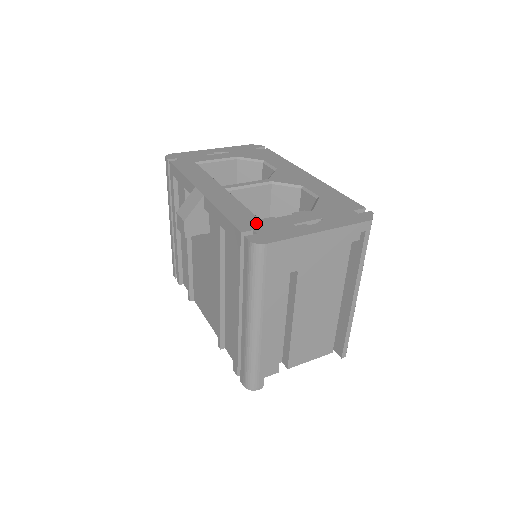
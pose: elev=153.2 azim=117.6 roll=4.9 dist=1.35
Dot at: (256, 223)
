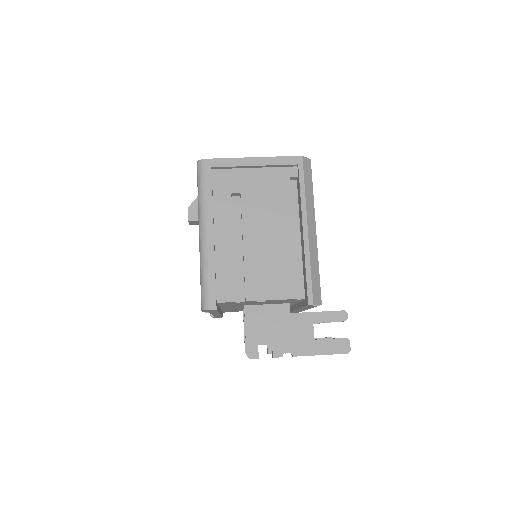
Dot at: occluded
